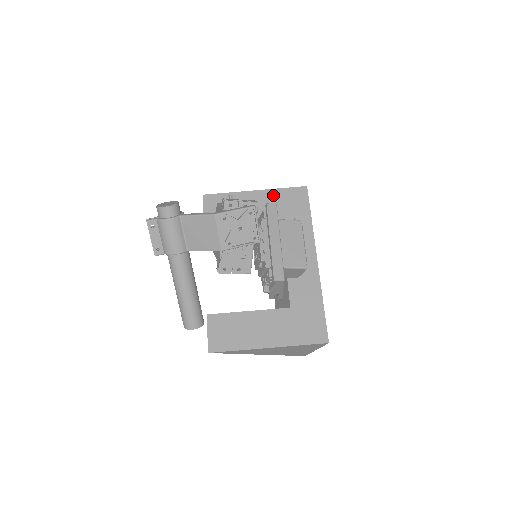
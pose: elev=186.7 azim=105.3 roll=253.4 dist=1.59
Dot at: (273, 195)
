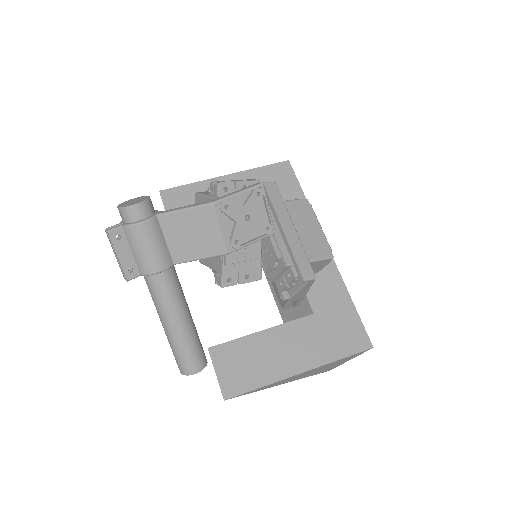
Dot at: (251, 177)
